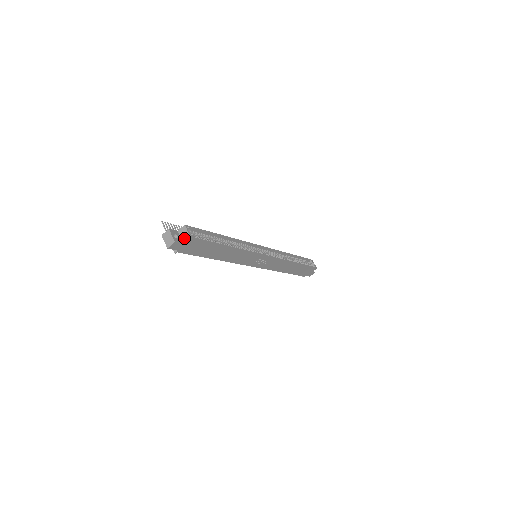
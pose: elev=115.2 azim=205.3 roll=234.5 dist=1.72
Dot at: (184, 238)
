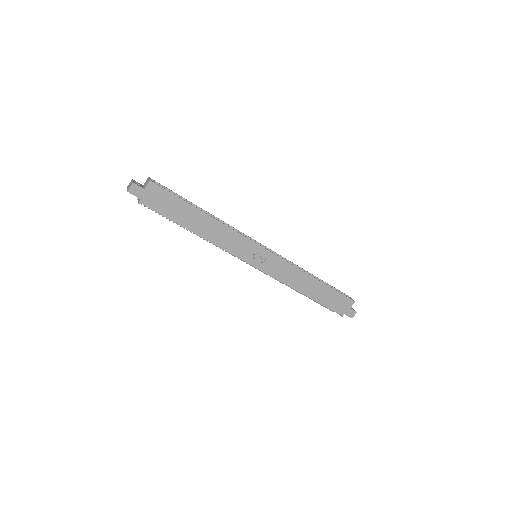
Dot at: (145, 185)
